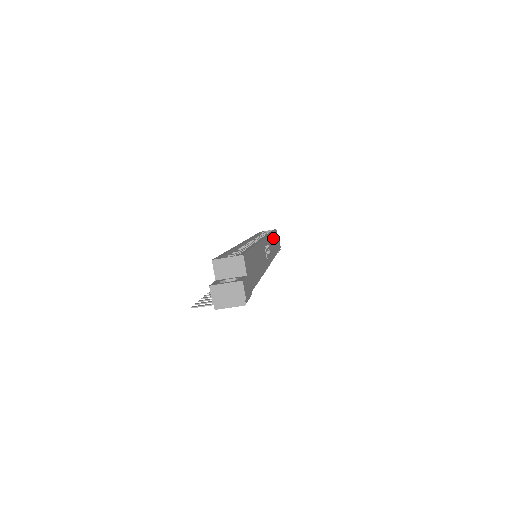
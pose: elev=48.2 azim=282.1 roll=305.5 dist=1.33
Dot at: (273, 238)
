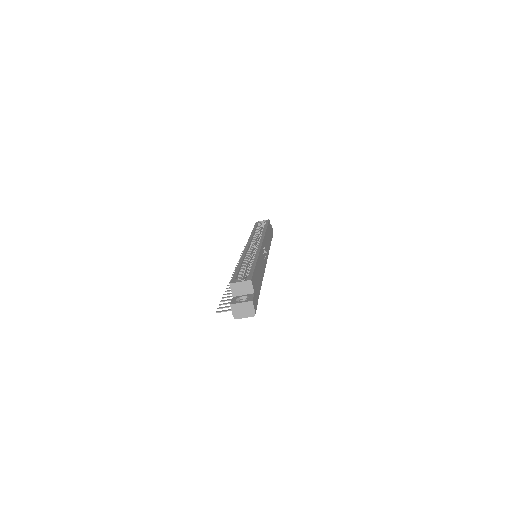
Dot at: (267, 232)
